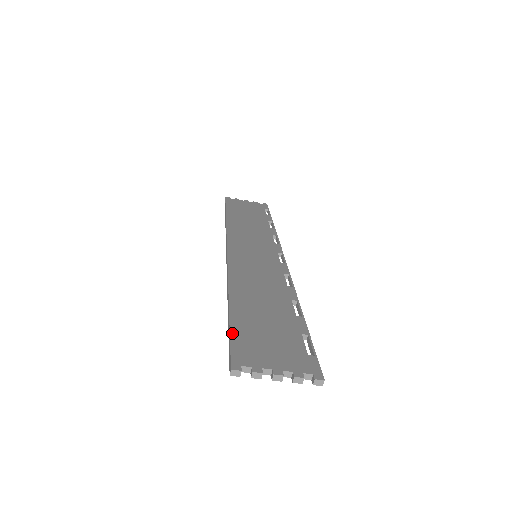
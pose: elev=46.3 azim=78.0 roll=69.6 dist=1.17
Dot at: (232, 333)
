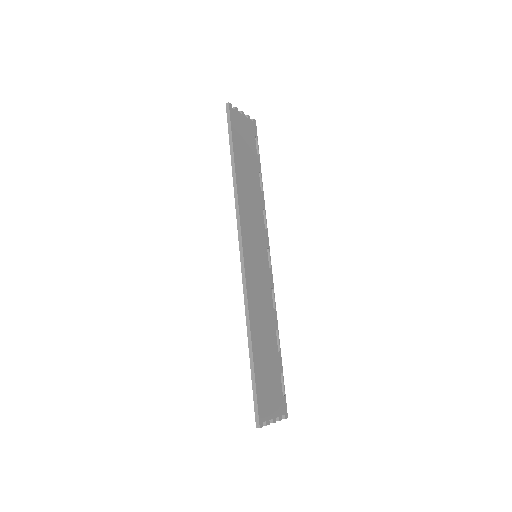
Dot at: (257, 389)
